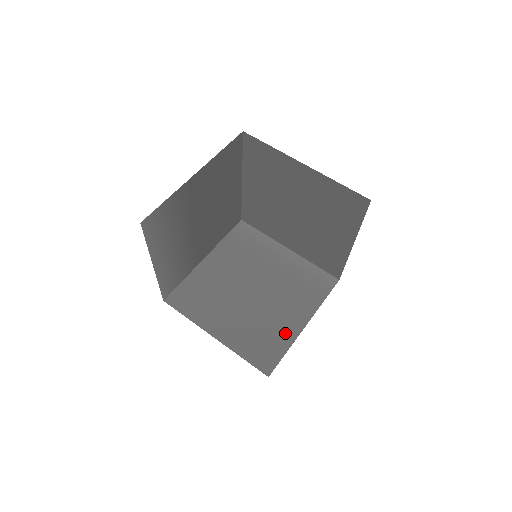
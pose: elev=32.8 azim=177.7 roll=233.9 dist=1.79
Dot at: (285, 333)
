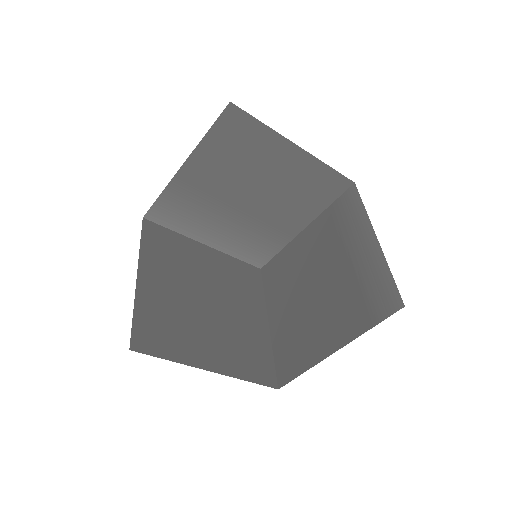
Dot at: (313, 350)
